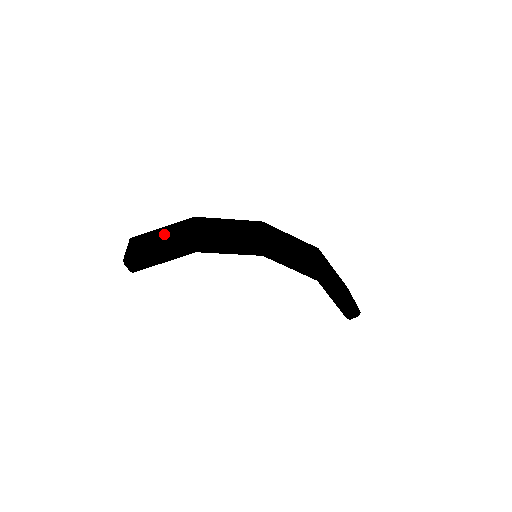
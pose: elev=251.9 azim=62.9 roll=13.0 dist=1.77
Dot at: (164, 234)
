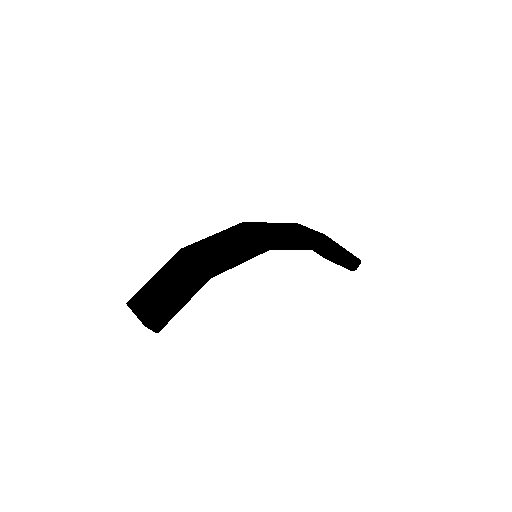
Dot at: (165, 280)
